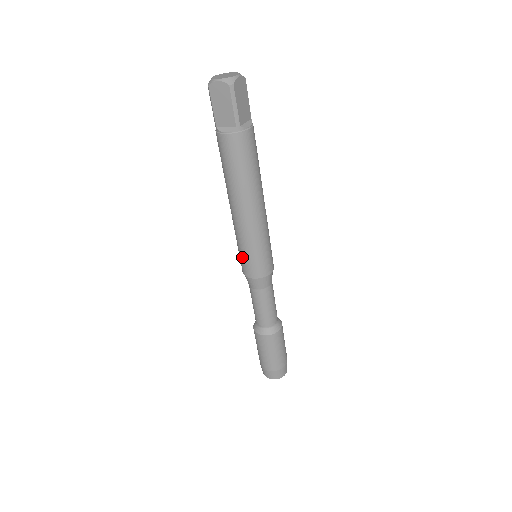
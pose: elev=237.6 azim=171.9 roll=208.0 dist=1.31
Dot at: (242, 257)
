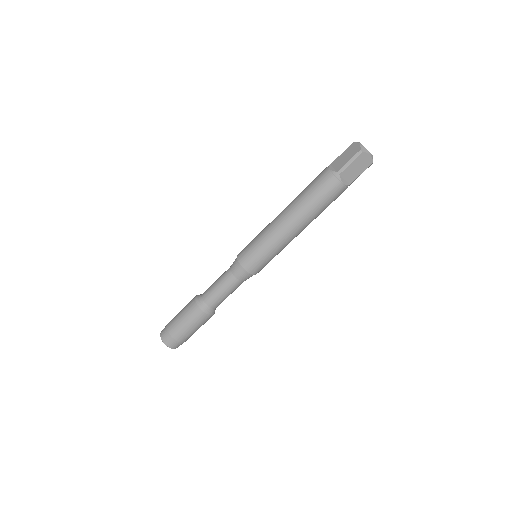
Dot at: (260, 257)
